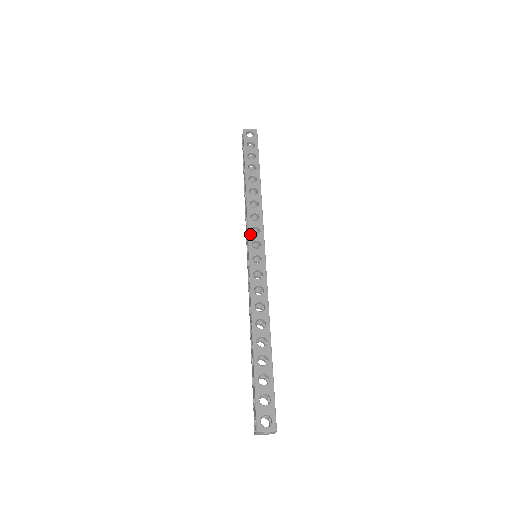
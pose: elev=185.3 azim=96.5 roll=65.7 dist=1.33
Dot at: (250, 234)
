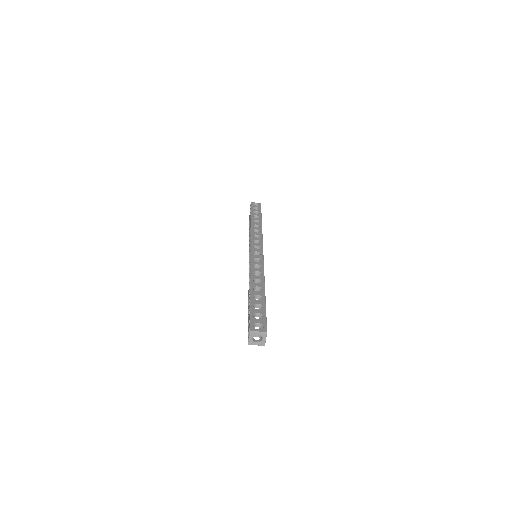
Dot at: (252, 242)
